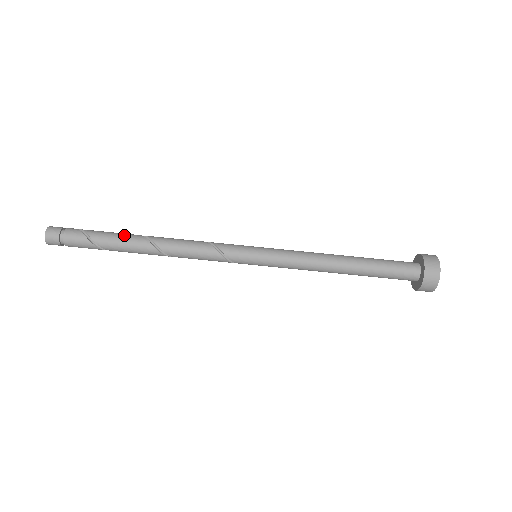
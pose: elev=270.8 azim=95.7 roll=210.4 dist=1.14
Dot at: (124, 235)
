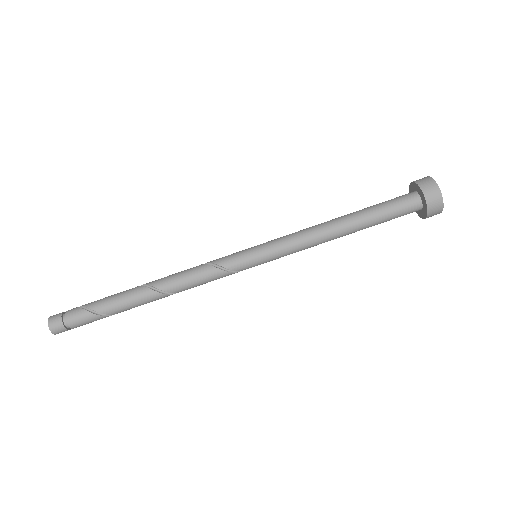
Dot at: (122, 293)
